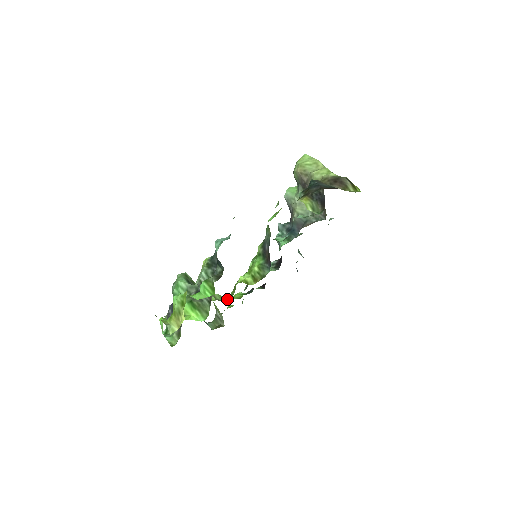
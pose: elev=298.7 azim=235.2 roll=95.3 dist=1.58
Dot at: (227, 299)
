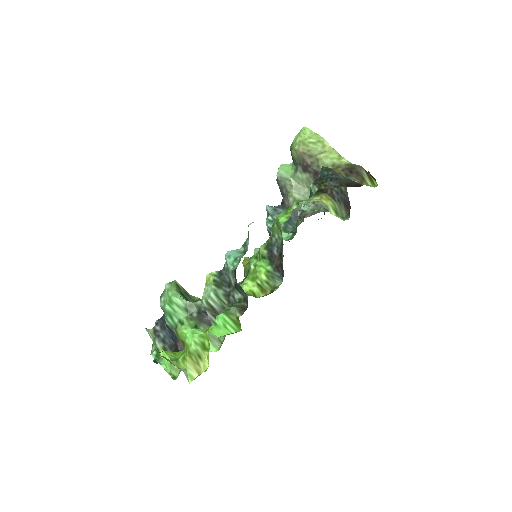
Dot at: occluded
